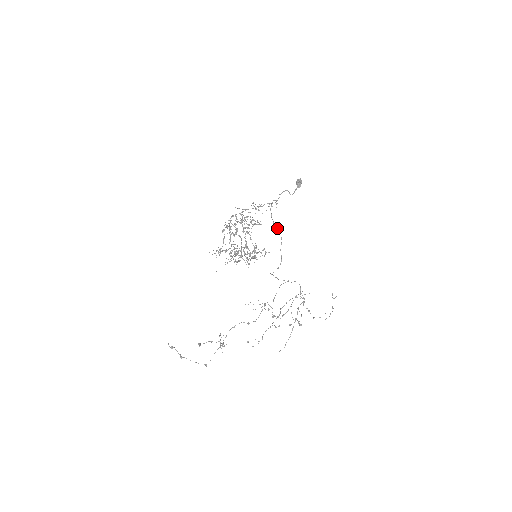
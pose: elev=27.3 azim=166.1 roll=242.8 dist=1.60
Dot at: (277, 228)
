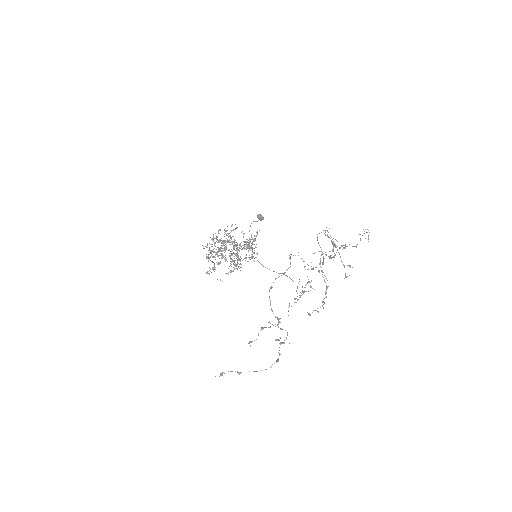
Dot at: occluded
